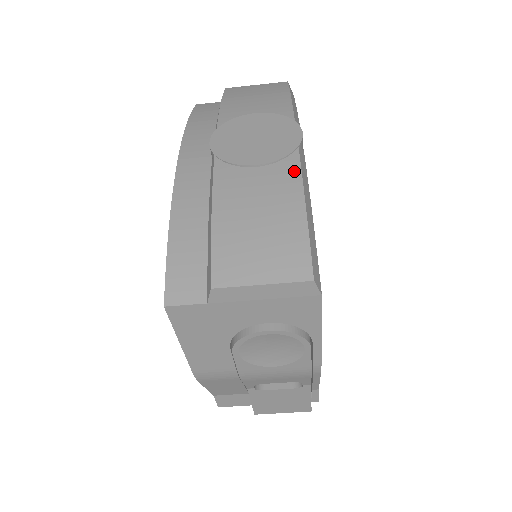
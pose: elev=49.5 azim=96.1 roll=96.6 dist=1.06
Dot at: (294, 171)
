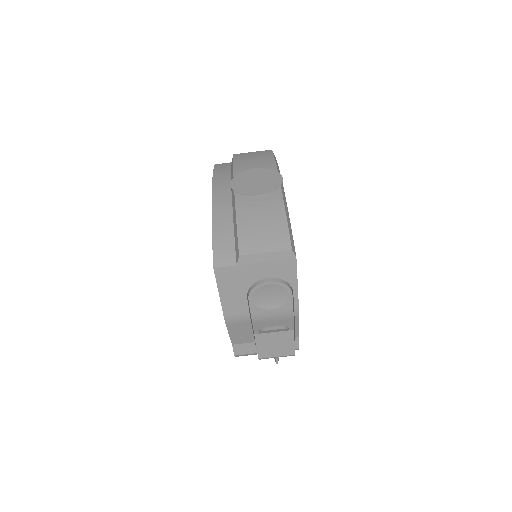
Dot at: (279, 198)
